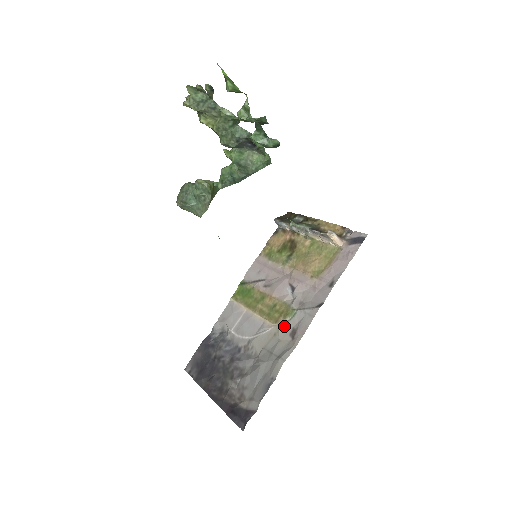
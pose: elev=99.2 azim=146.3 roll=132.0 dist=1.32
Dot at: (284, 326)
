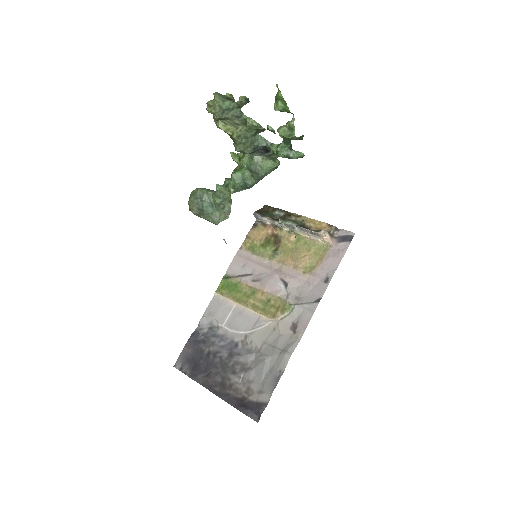
Dot at: (283, 321)
